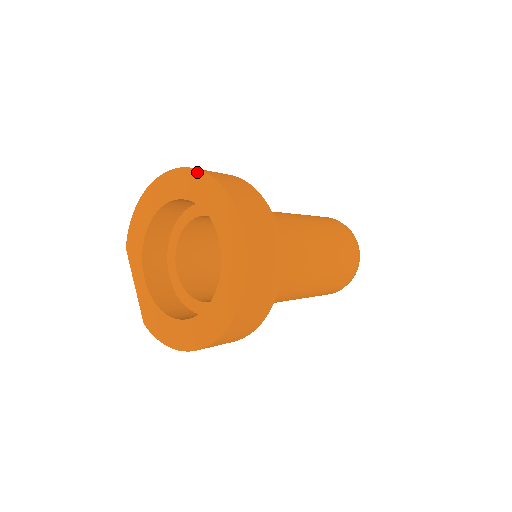
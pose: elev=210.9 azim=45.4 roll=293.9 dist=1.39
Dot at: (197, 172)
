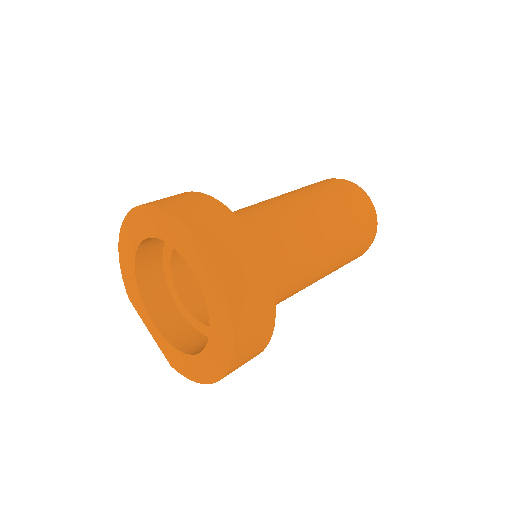
Dot at: (147, 208)
